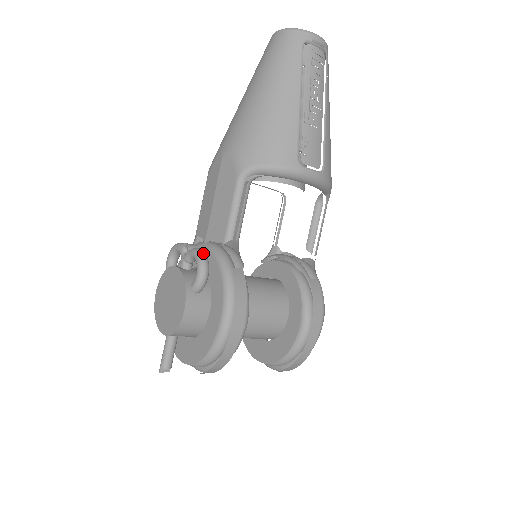
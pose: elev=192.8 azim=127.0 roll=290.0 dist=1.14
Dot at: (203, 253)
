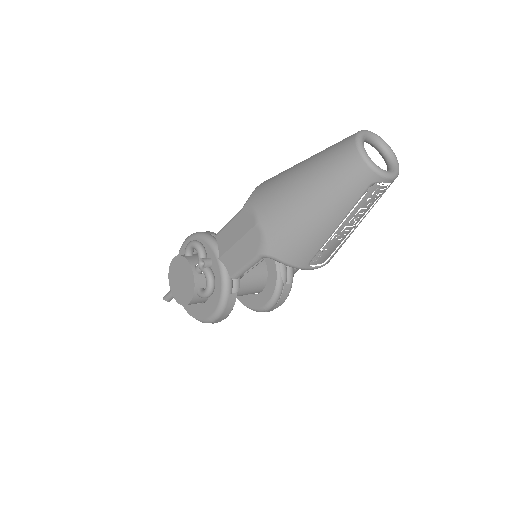
Dot at: (213, 283)
